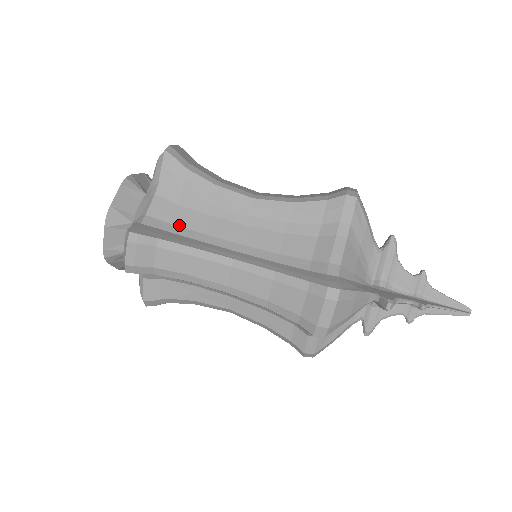
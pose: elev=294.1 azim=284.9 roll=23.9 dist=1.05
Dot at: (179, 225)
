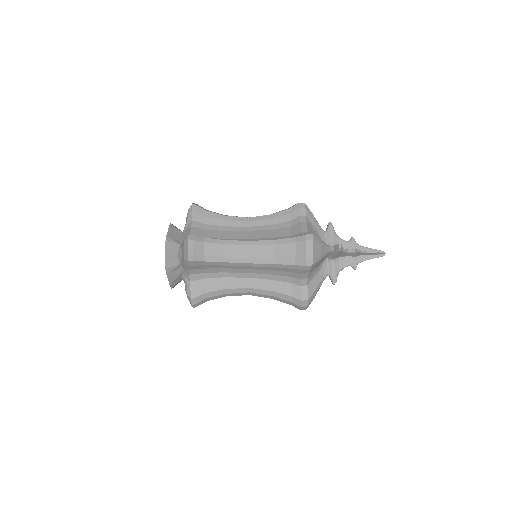
Dot at: (210, 237)
